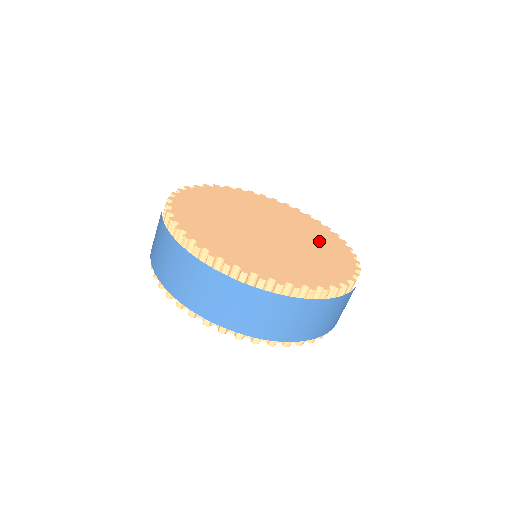
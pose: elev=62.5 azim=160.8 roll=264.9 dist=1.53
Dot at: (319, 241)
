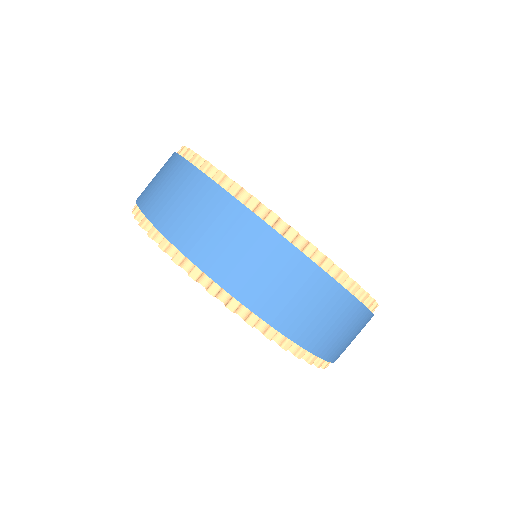
Dot at: occluded
